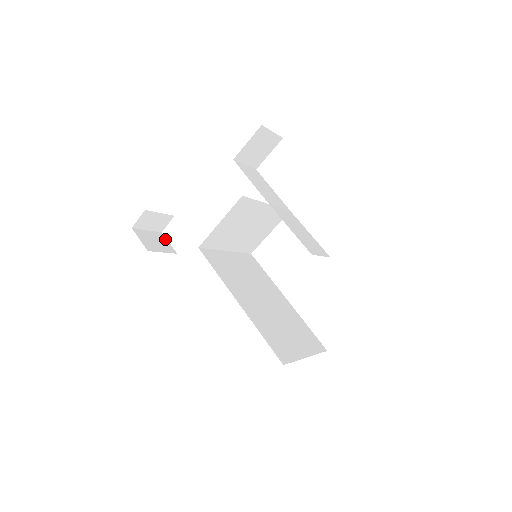
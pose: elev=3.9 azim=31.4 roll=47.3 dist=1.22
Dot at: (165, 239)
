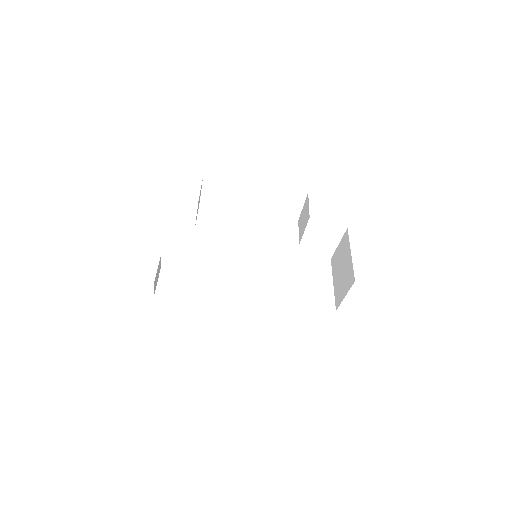
Dot at: (169, 271)
